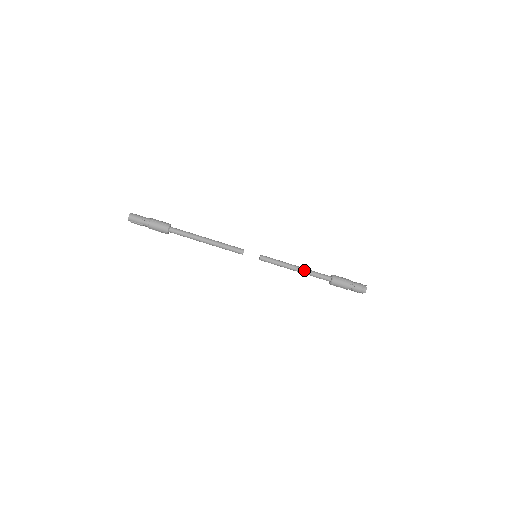
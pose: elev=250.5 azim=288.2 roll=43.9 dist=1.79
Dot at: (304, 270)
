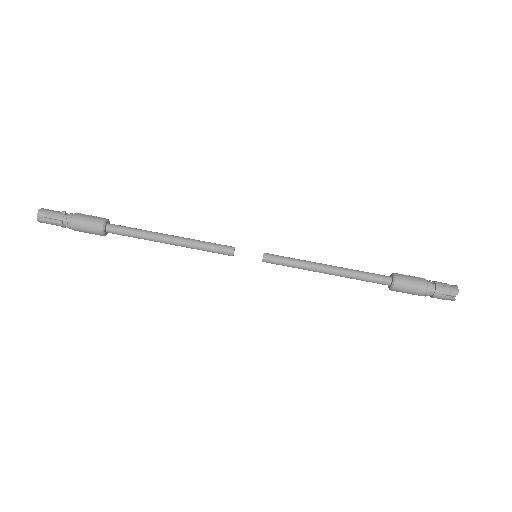
Dot at: (342, 268)
